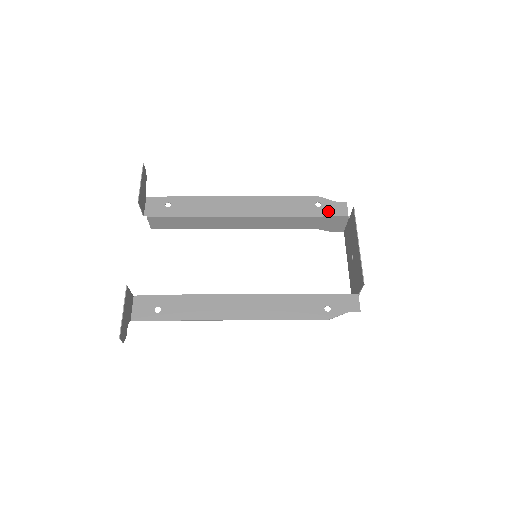
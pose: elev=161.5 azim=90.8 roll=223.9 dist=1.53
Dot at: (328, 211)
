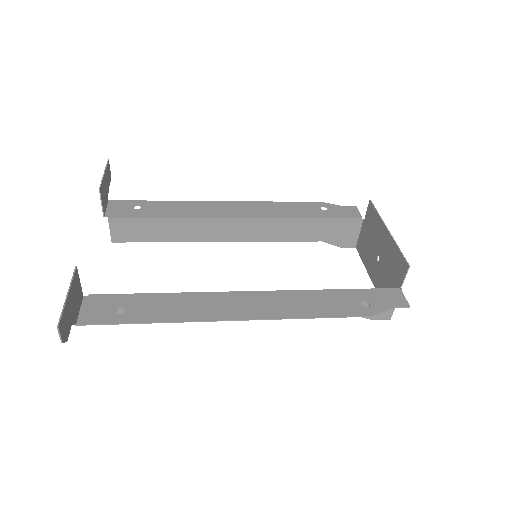
Dot at: (337, 214)
